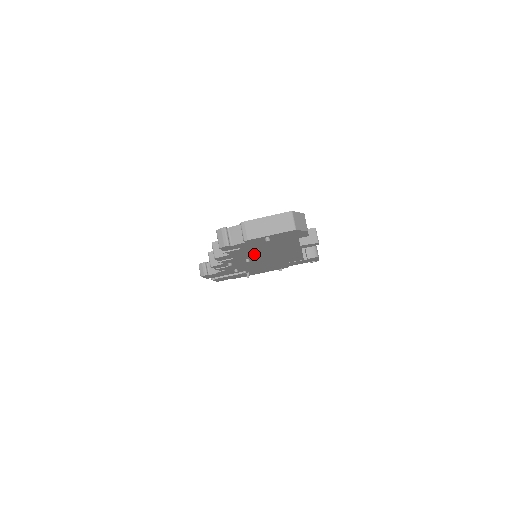
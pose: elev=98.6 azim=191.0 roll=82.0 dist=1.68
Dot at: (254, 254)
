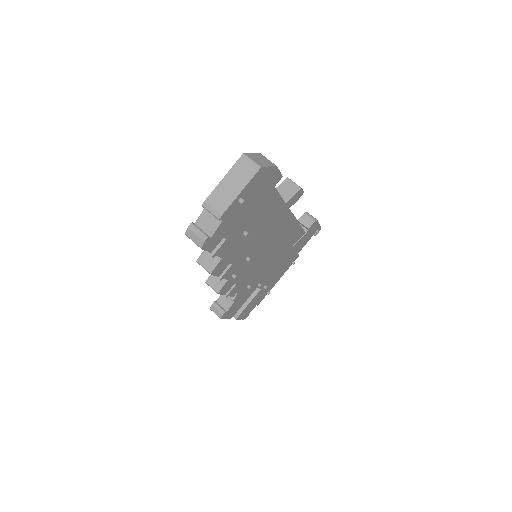
Dot at: (248, 245)
